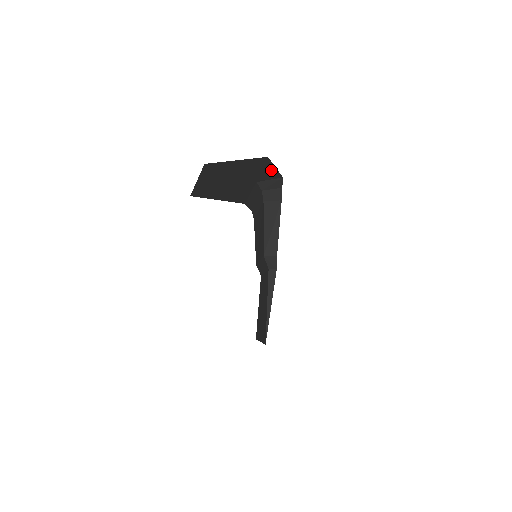
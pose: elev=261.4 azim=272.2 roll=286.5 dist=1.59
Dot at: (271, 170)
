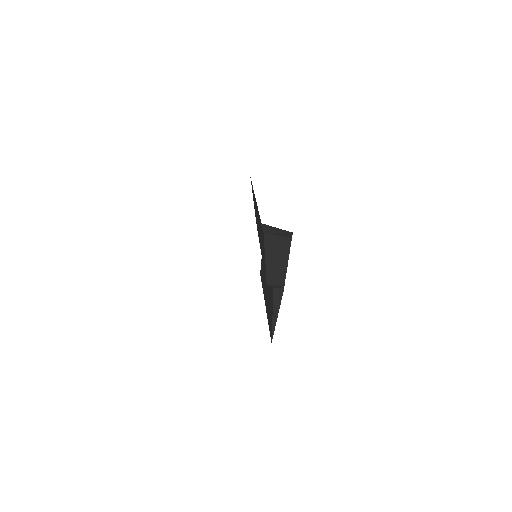
Dot at: occluded
